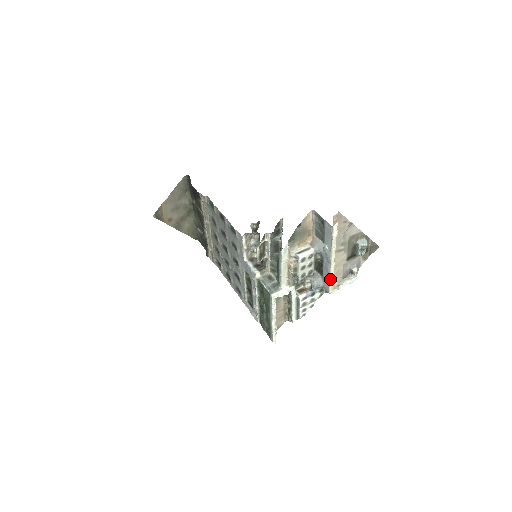
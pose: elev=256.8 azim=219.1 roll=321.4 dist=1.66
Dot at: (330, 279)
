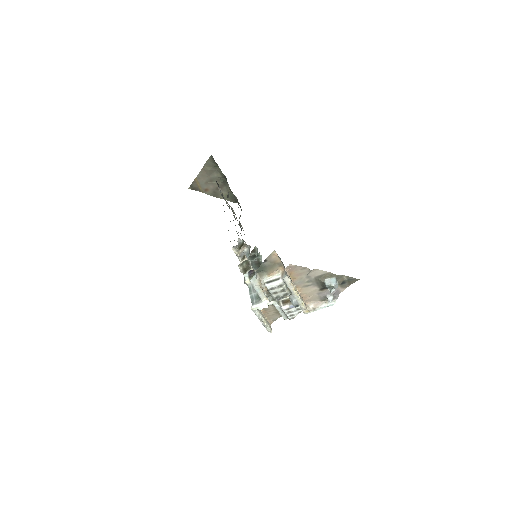
Dot at: (300, 306)
